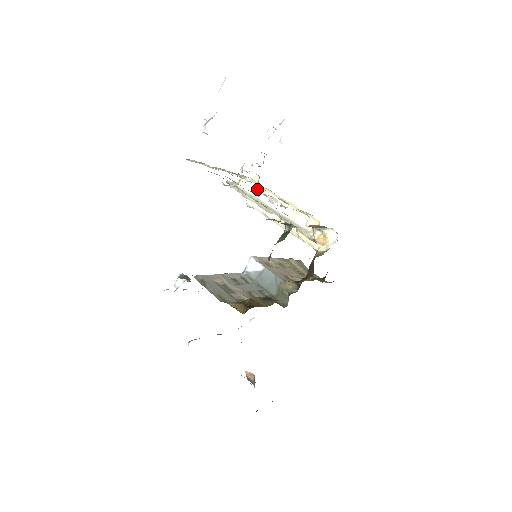
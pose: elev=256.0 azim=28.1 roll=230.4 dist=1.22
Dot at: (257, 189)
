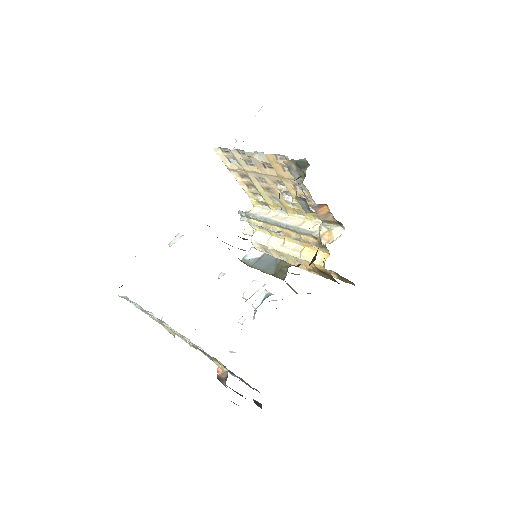
Dot at: (267, 212)
